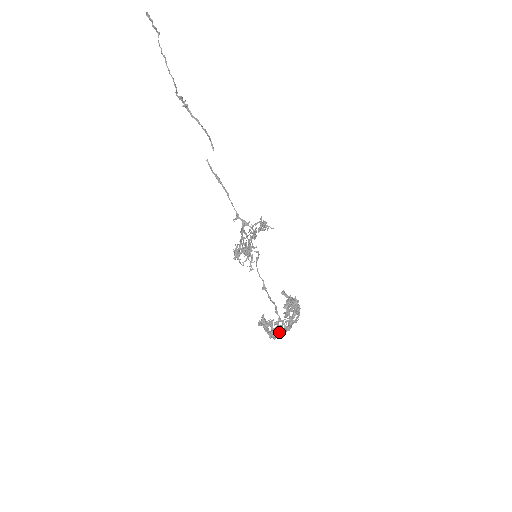
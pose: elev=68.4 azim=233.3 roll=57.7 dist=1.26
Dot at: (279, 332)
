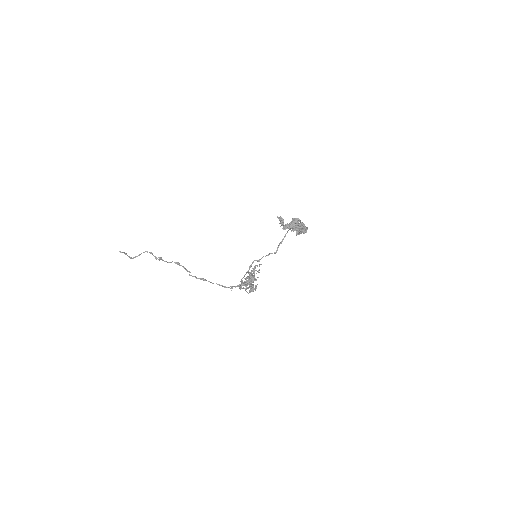
Dot at: (300, 228)
